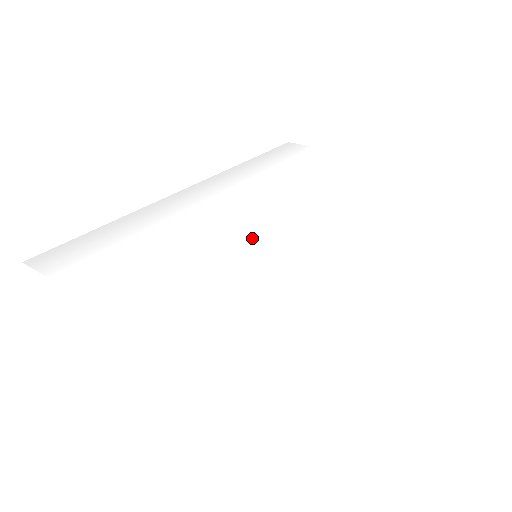
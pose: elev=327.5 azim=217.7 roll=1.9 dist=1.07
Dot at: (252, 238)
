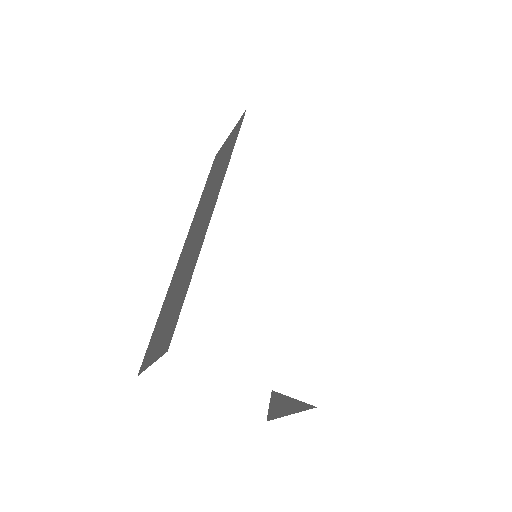
Dot at: (297, 284)
